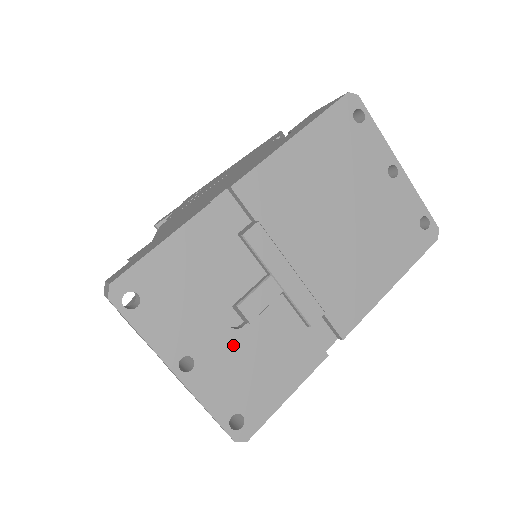
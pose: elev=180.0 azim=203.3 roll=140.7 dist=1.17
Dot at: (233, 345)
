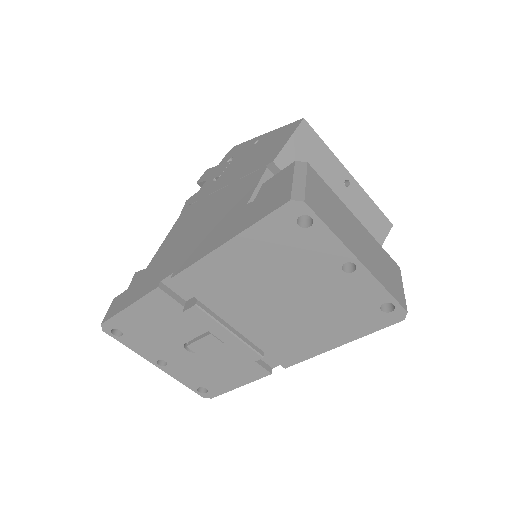
Dot at: (192, 359)
